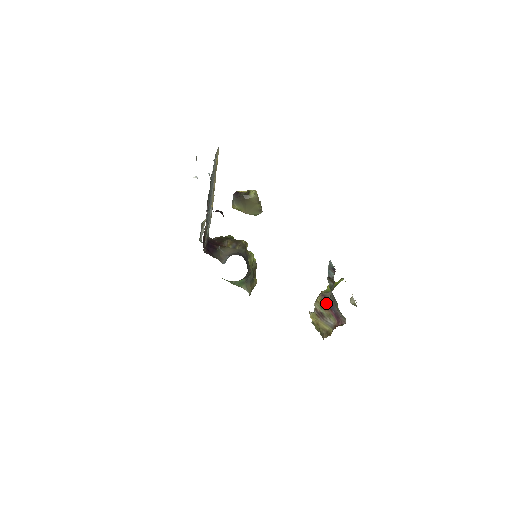
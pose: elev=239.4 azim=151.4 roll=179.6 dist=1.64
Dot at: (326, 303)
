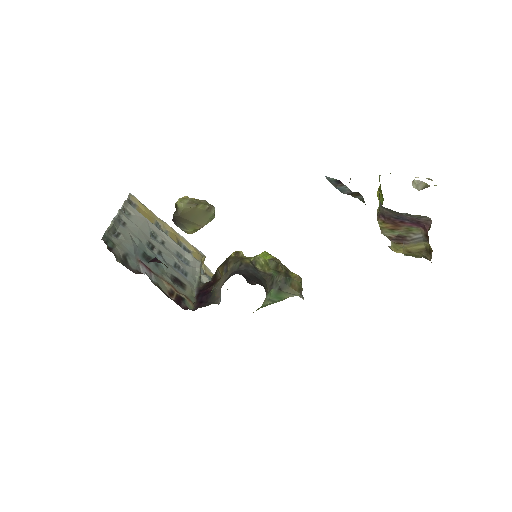
Dot at: (390, 221)
